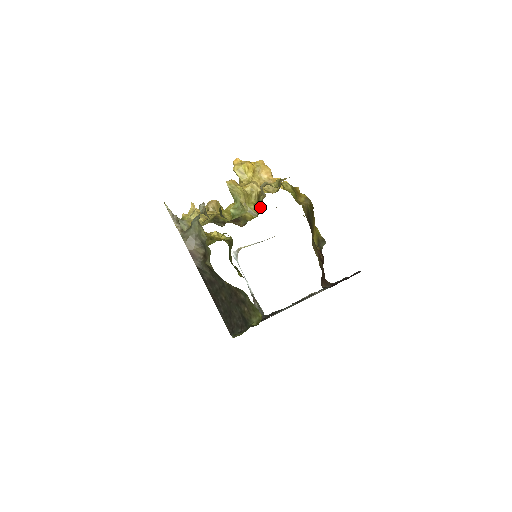
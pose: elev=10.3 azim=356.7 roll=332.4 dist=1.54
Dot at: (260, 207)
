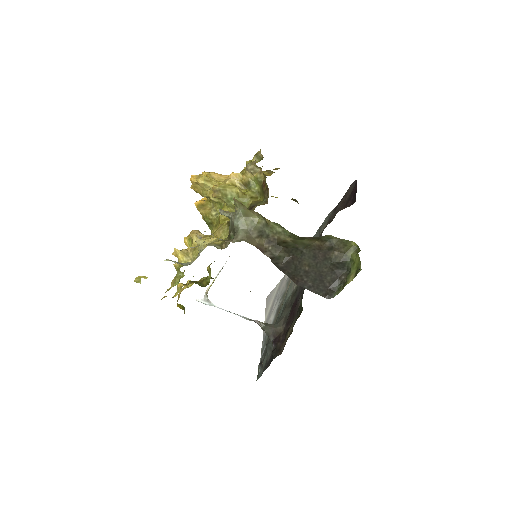
Dot at: (256, 188)
